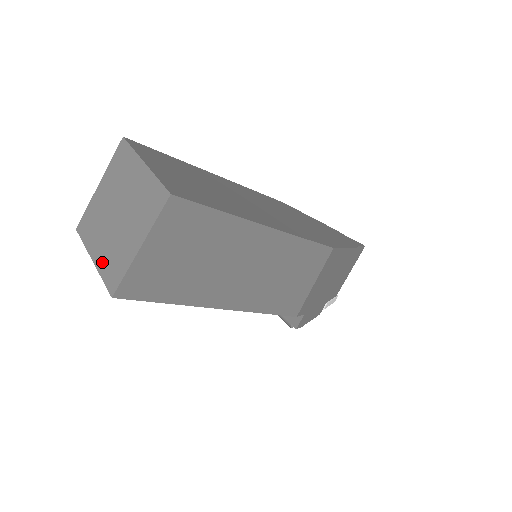
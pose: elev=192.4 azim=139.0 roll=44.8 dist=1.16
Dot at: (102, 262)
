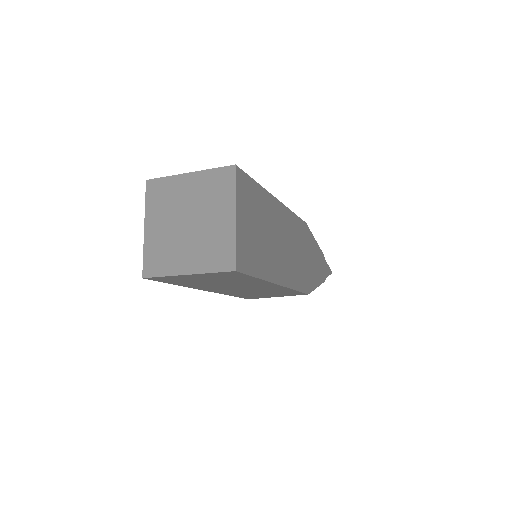
Dot at: (151, 241)
